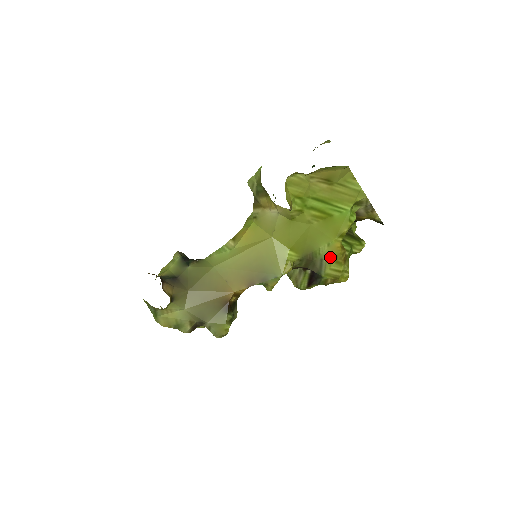
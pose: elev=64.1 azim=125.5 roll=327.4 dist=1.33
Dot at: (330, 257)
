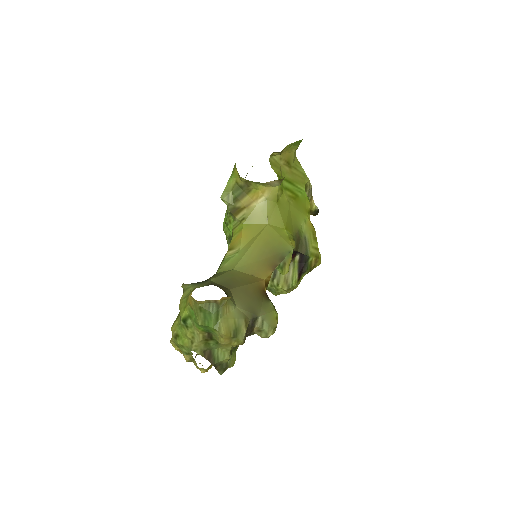
Dot at: (309, 234)
